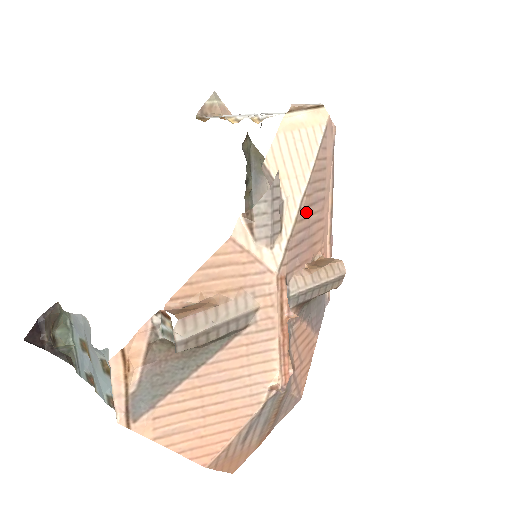
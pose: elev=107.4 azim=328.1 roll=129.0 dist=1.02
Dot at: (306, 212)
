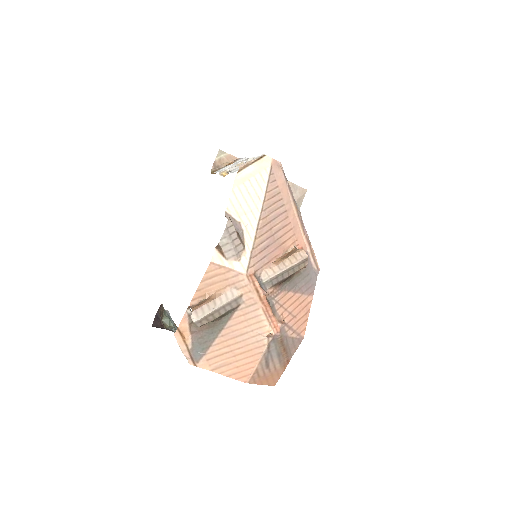
Dot at: (266, 228)
